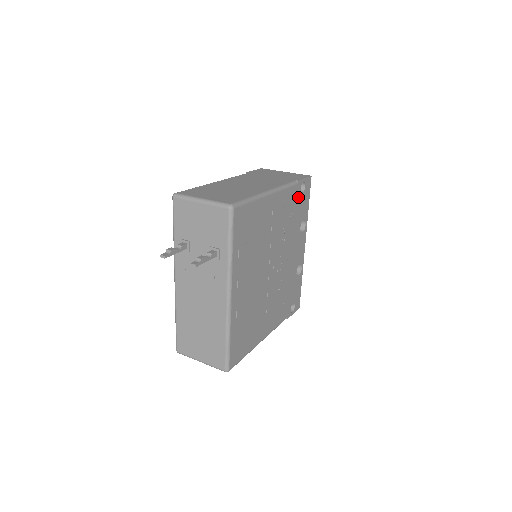
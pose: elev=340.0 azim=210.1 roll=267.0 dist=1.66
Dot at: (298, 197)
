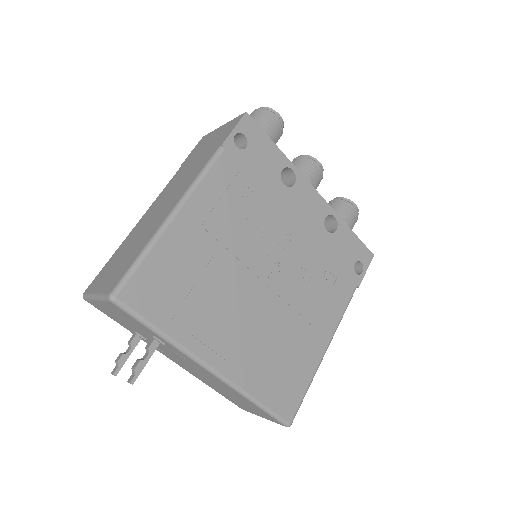
Dot at: (242, 160)
